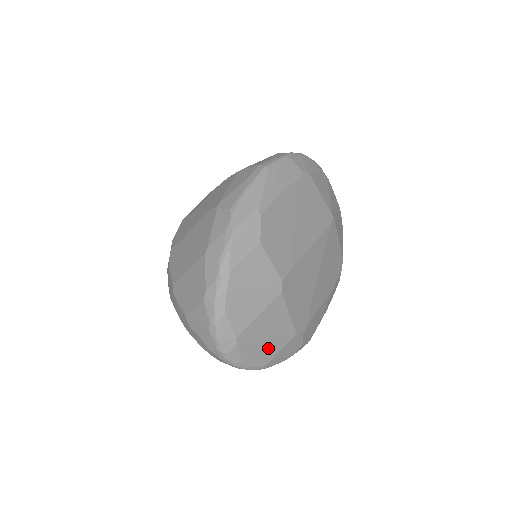
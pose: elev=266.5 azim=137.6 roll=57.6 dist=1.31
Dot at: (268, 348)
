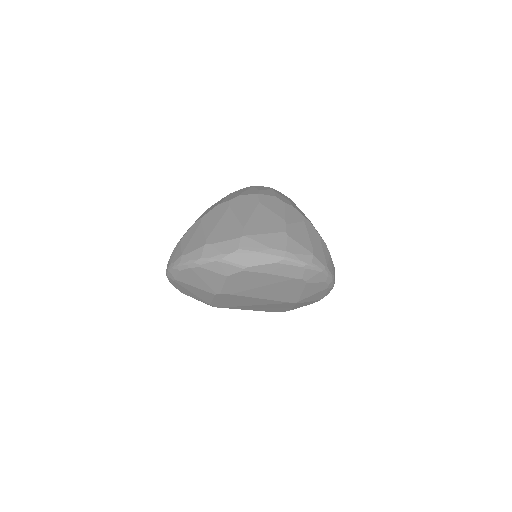
Dot at: (190, 294)
